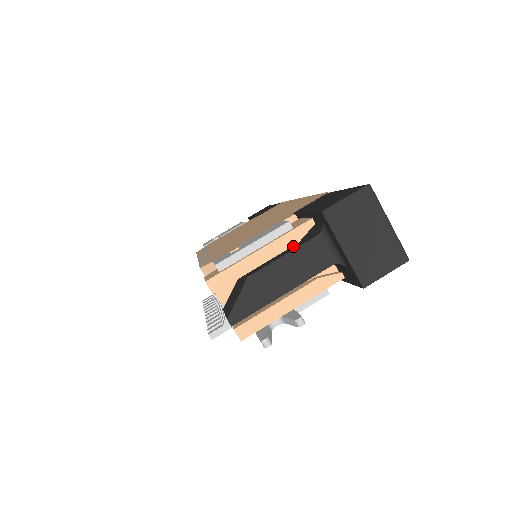
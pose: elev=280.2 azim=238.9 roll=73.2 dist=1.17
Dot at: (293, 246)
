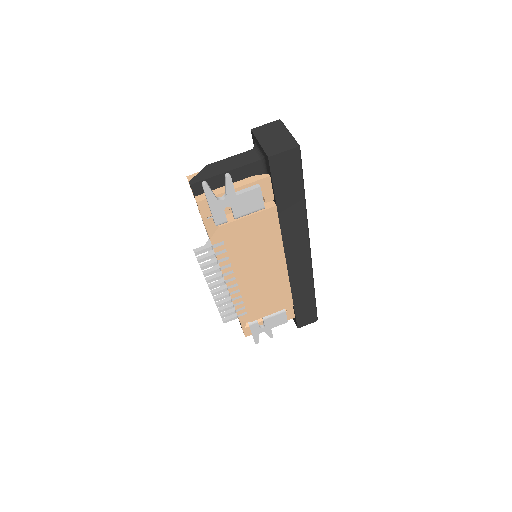
Dot at: occluded
